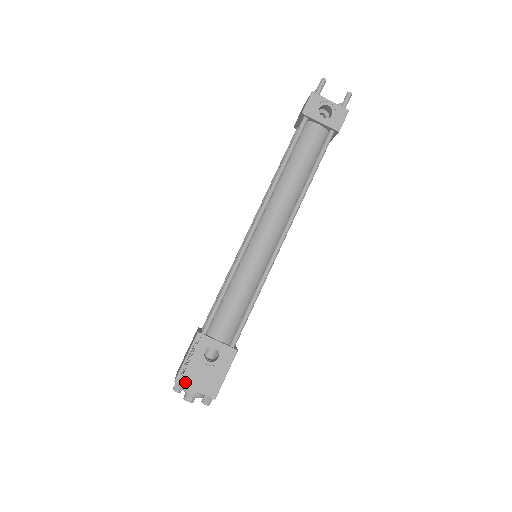
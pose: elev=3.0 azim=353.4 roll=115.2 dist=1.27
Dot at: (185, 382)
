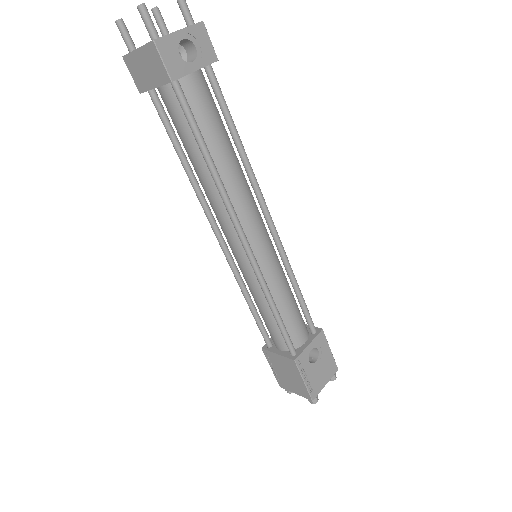
Dot at: (317, 391)
